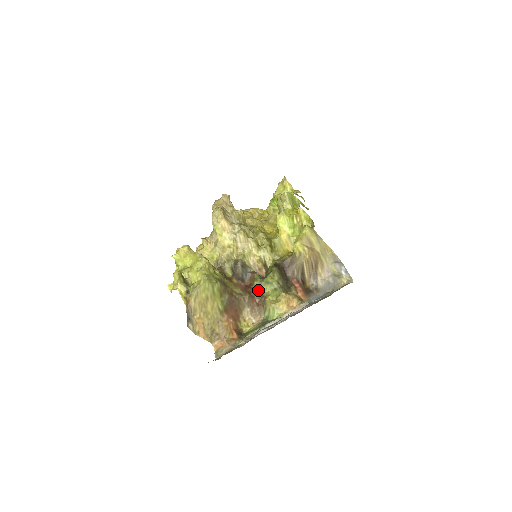
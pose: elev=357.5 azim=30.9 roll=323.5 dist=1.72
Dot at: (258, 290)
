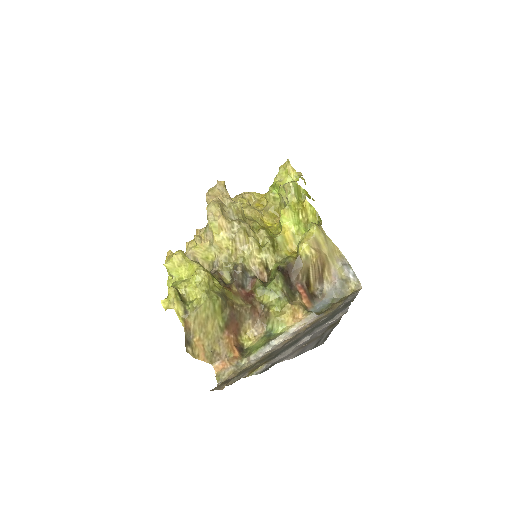
Dot at: (260, 299)
